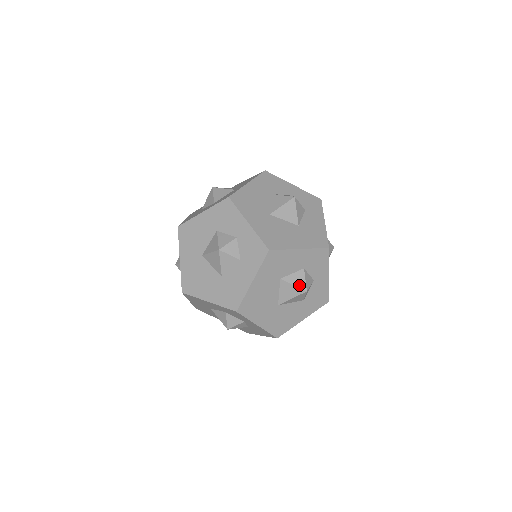
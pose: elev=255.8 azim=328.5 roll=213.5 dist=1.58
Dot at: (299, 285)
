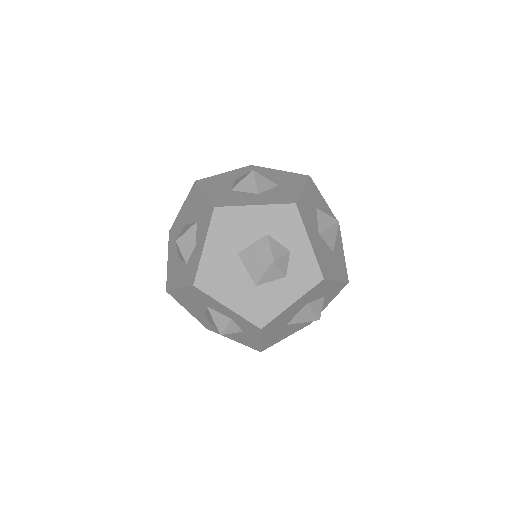
Dot at: (317, 313)
